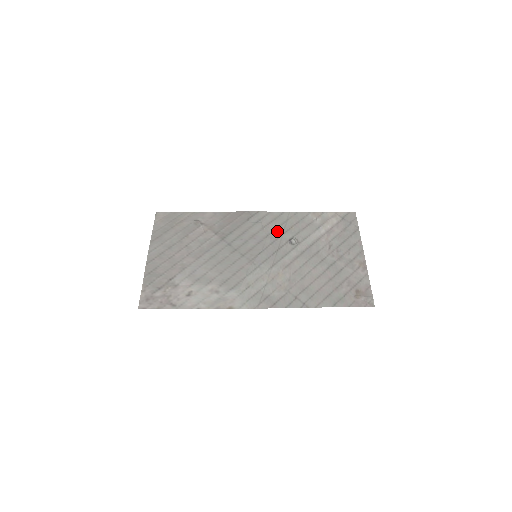
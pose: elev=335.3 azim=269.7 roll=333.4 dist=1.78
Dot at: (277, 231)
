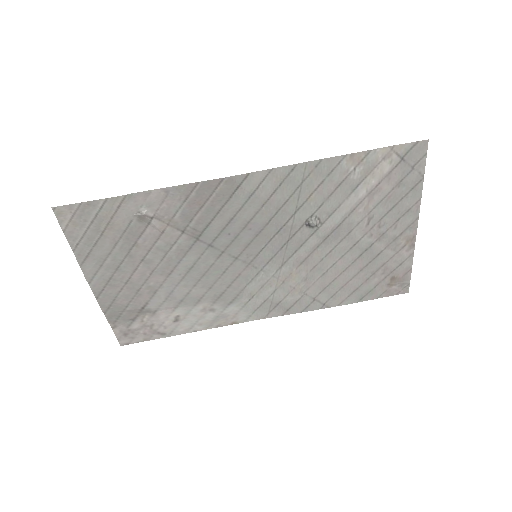
Dot at: (286, 209)
